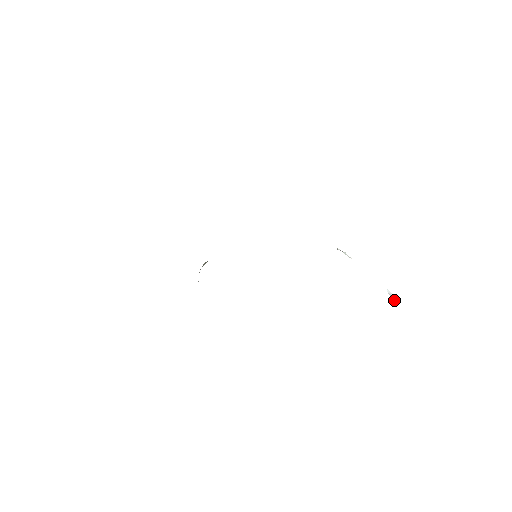
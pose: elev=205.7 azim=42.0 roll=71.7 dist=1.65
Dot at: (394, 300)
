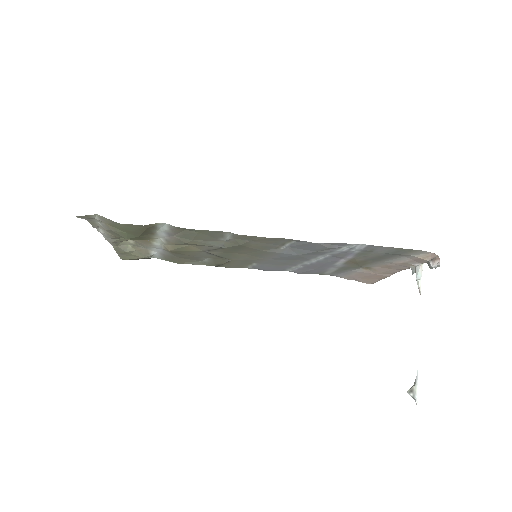
Dot at: (412, 394)
